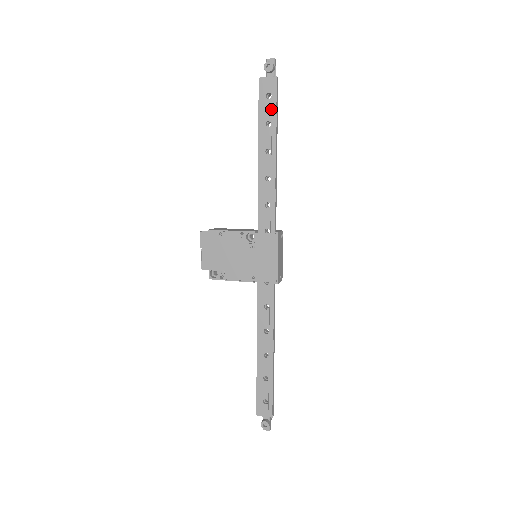
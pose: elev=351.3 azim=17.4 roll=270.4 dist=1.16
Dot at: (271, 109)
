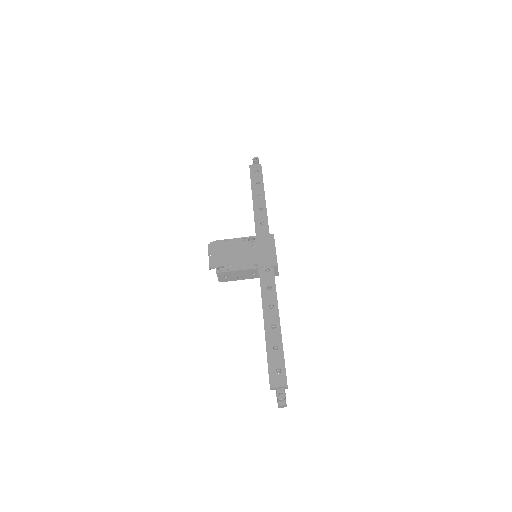
Dot at: (259, 177)
